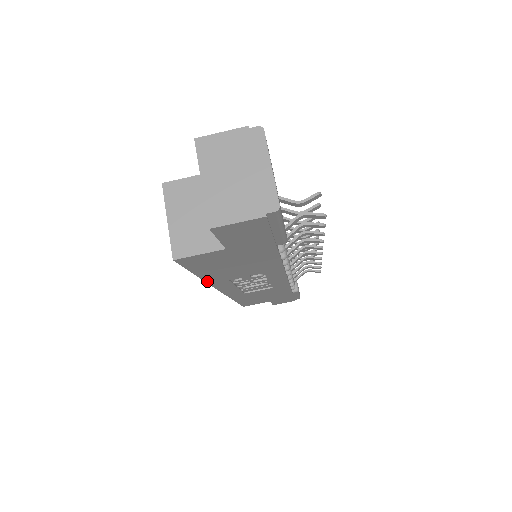
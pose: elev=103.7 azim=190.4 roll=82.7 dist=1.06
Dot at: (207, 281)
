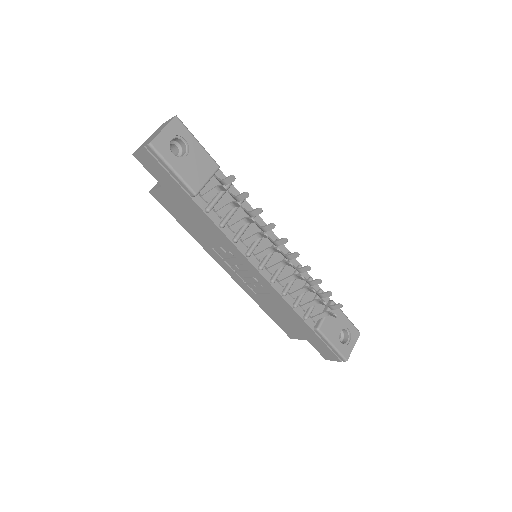
Dot at: (199, 243)
